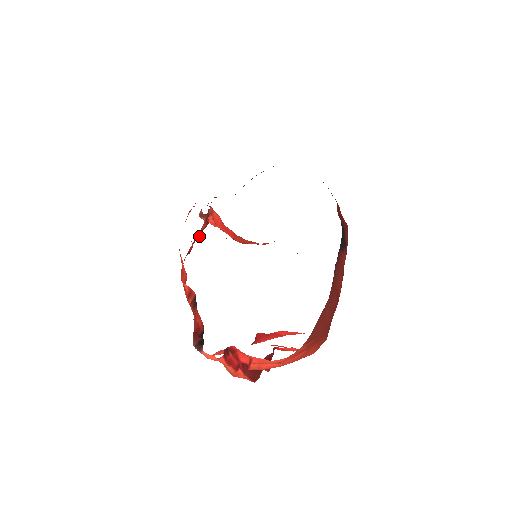
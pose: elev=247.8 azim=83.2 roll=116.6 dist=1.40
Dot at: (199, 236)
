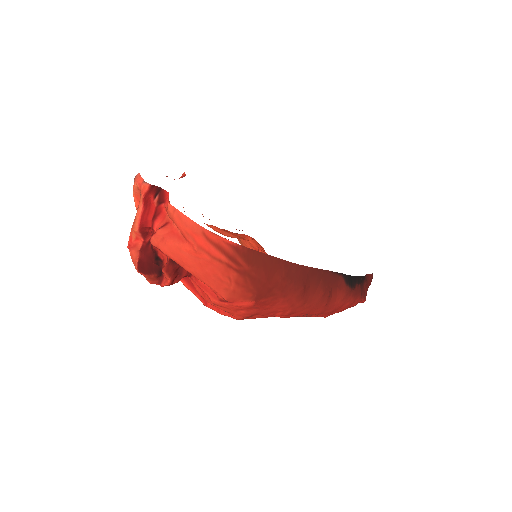
Dot at: occluded
